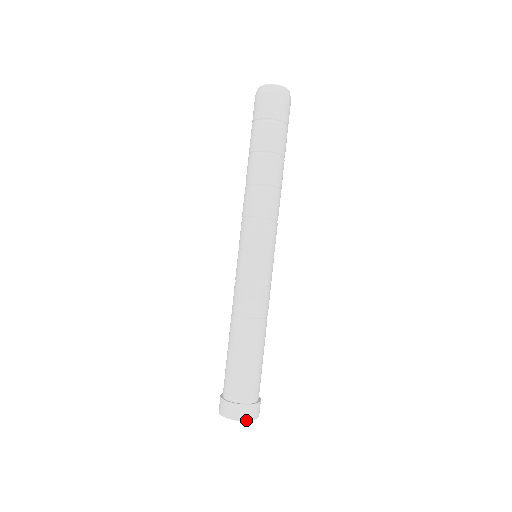
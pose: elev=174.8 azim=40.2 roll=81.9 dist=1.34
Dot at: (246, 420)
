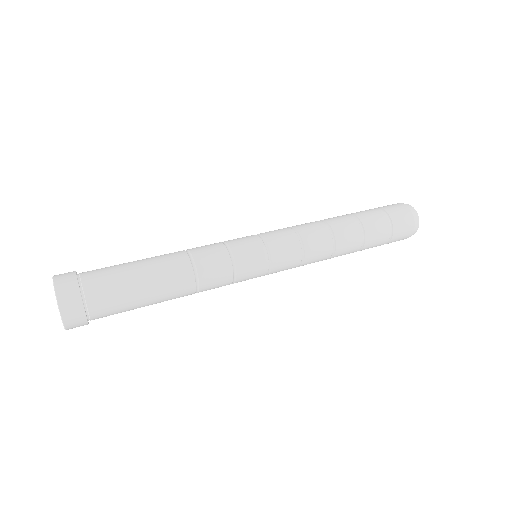
Dot at: (54, 281)
